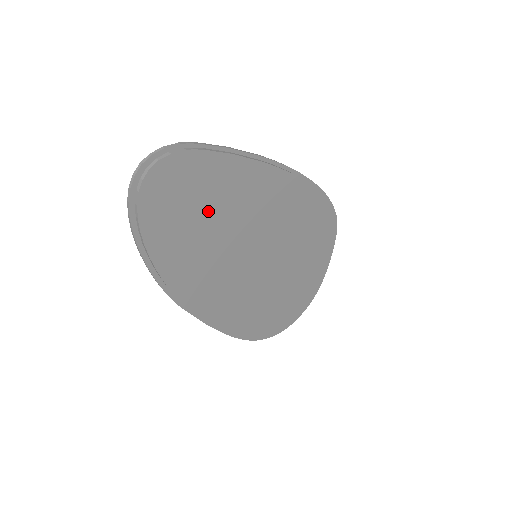
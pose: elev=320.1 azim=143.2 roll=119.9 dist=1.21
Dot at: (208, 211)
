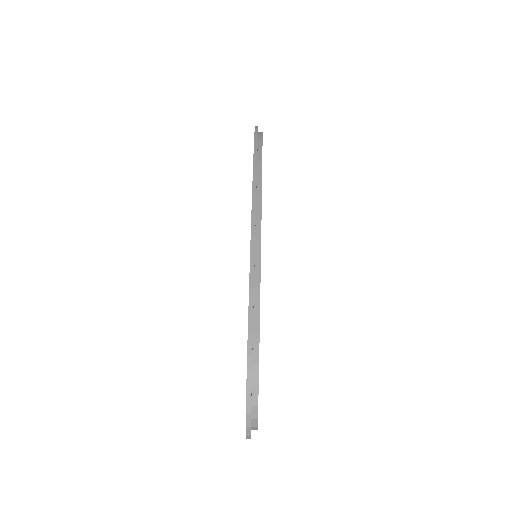
Dot at: occluded
